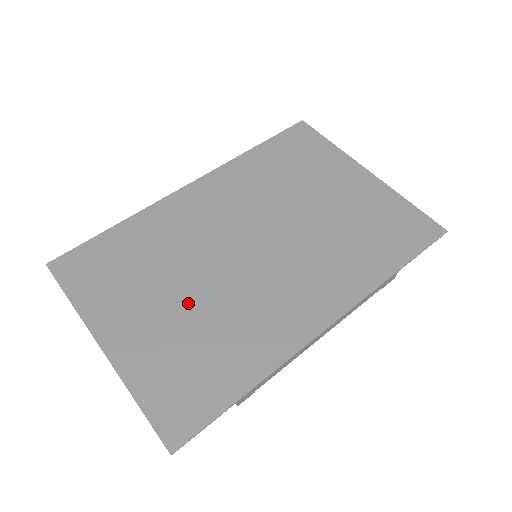
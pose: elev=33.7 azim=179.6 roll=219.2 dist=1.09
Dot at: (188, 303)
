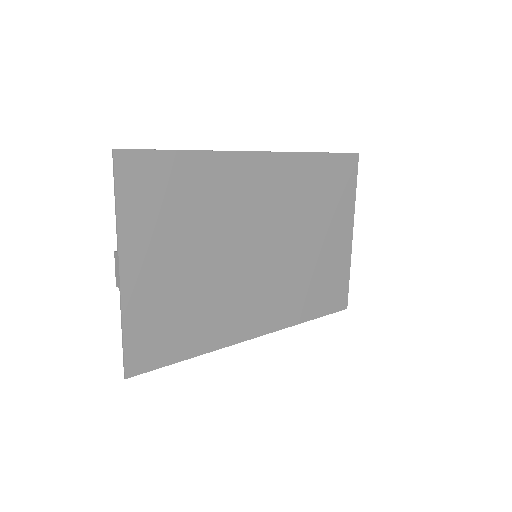
Dot at: (197, 270)
